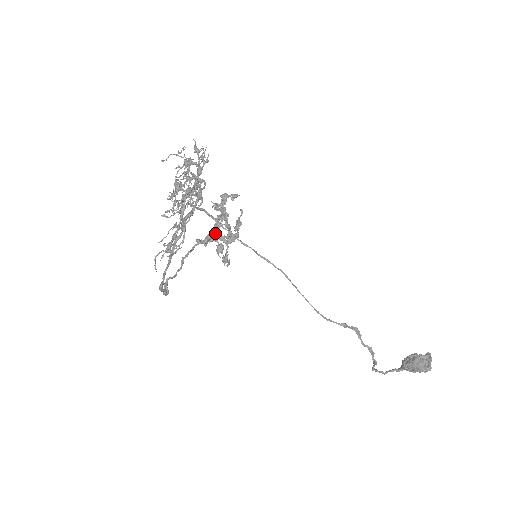
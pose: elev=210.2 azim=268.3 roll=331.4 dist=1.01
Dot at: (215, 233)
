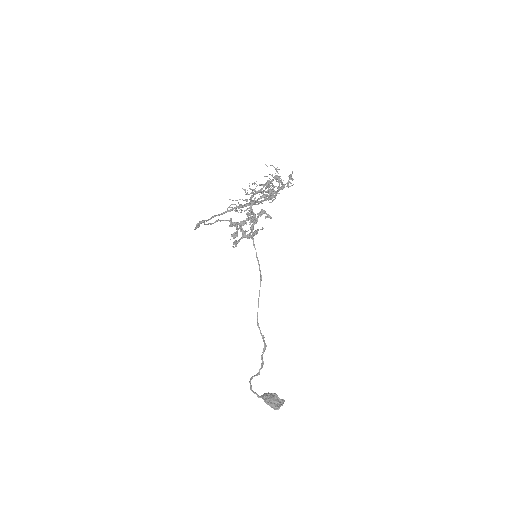
Dot at: occluded
